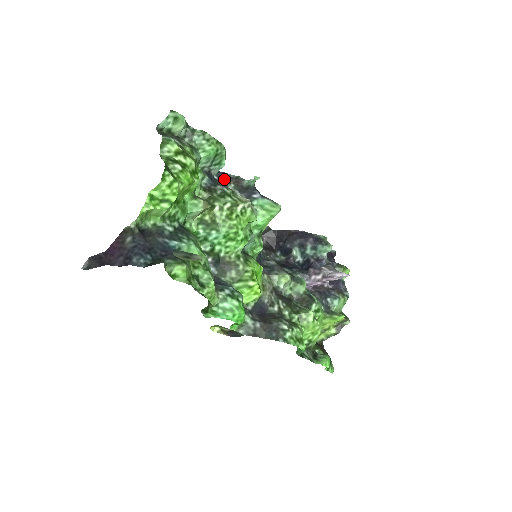
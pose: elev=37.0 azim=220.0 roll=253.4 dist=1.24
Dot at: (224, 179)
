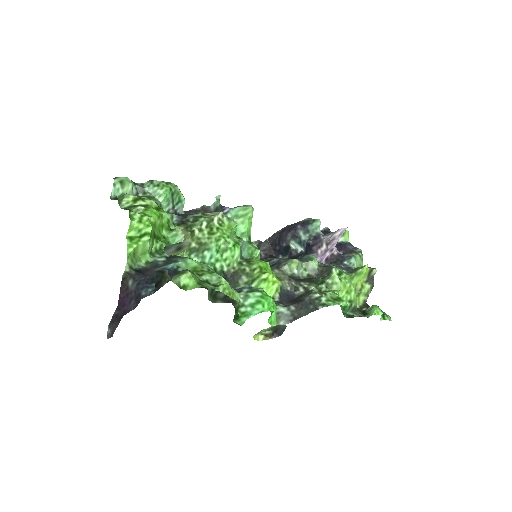
Dot at: occluded
